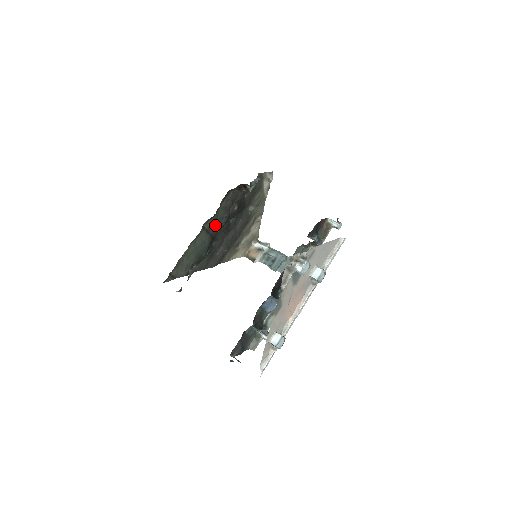
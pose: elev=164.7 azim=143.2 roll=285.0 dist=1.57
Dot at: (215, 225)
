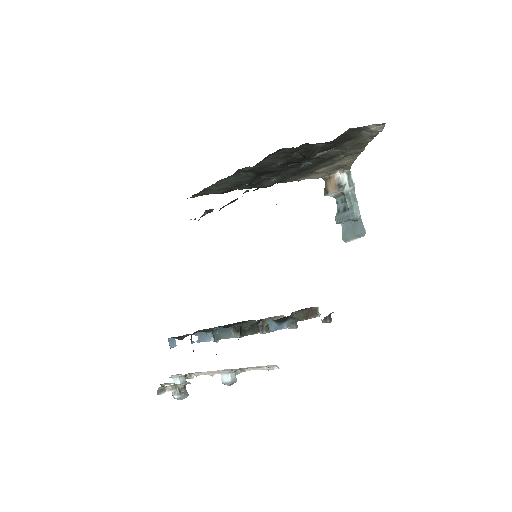
Dot at: (261, 167)
